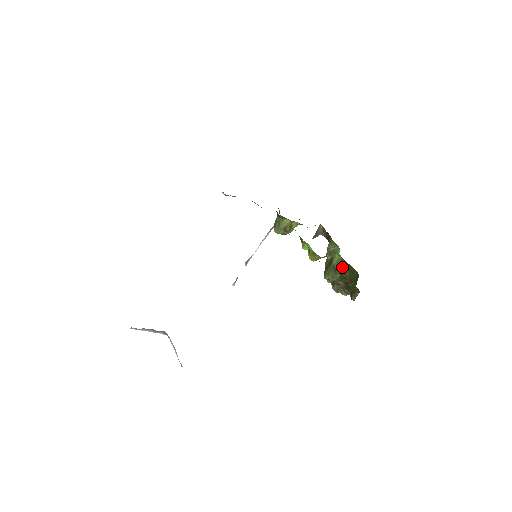
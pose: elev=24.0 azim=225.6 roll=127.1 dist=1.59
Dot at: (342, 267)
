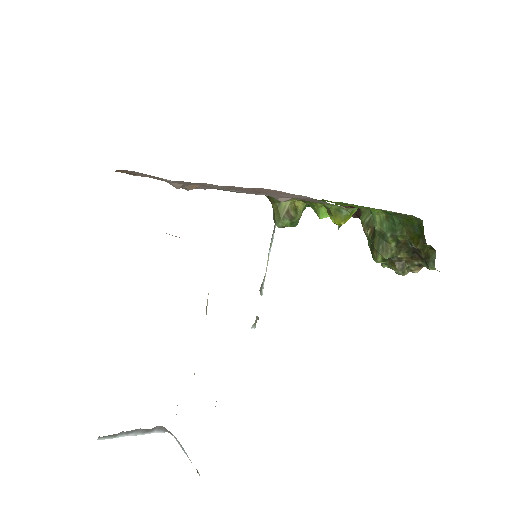
Dot at: (392, 227)
